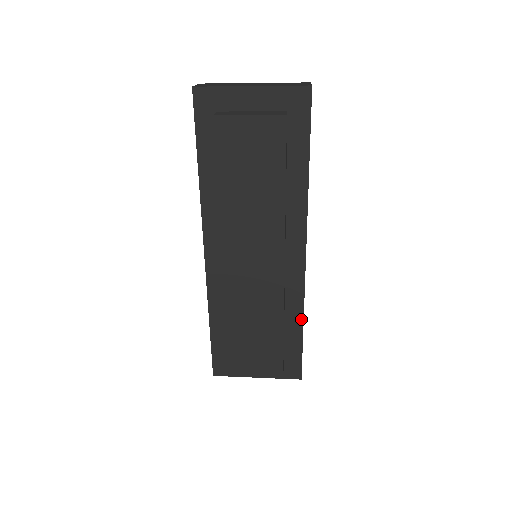
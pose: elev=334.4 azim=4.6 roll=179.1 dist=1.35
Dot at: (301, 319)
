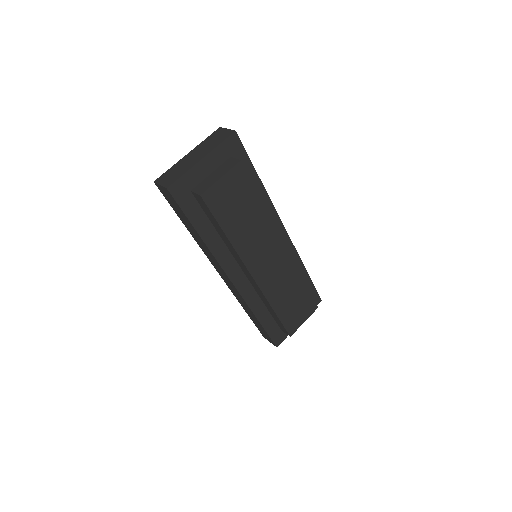
Dot at: (303, 268)
